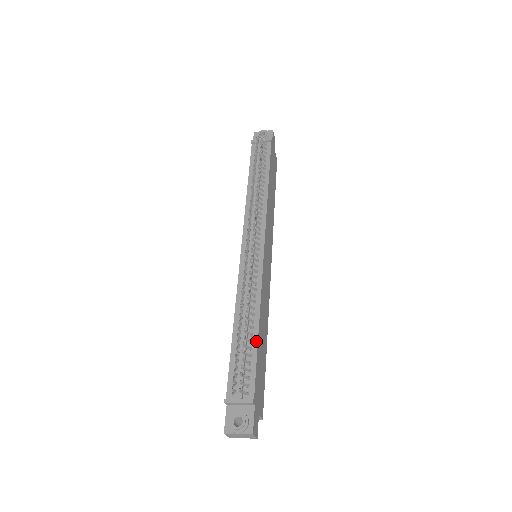
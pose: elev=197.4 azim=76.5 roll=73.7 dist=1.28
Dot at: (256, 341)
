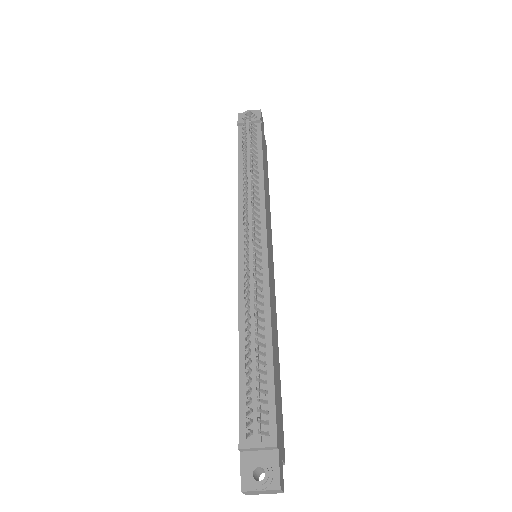
Dot at: (271, 363)
